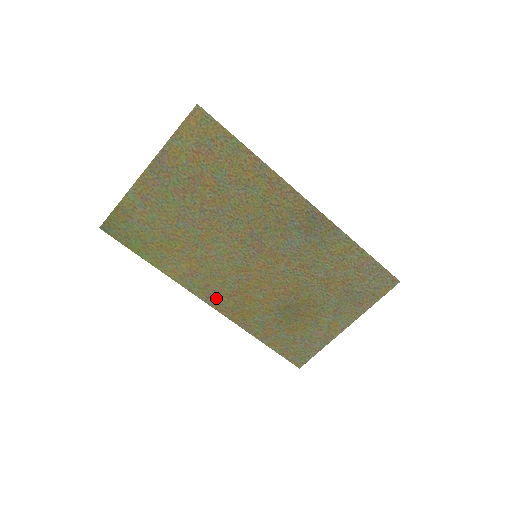
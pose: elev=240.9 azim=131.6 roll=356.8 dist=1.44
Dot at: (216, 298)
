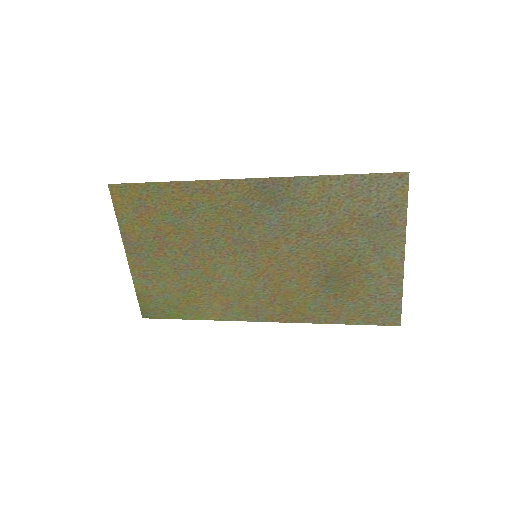
Dot at: (263, 312)
